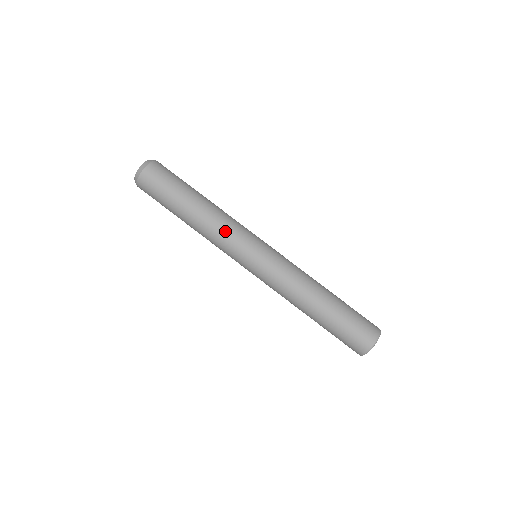
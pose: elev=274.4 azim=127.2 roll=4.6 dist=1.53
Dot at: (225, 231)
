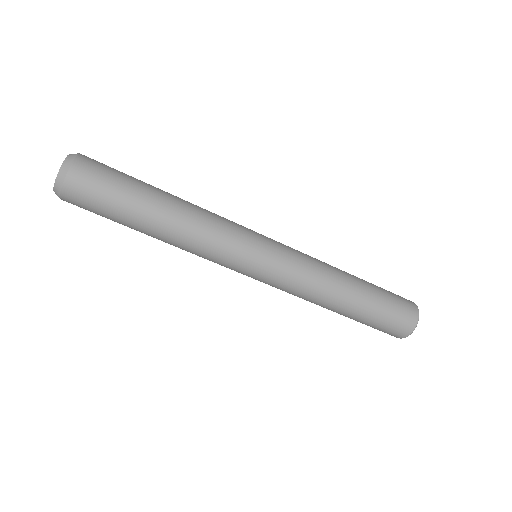
Dot at: (210, 245)
